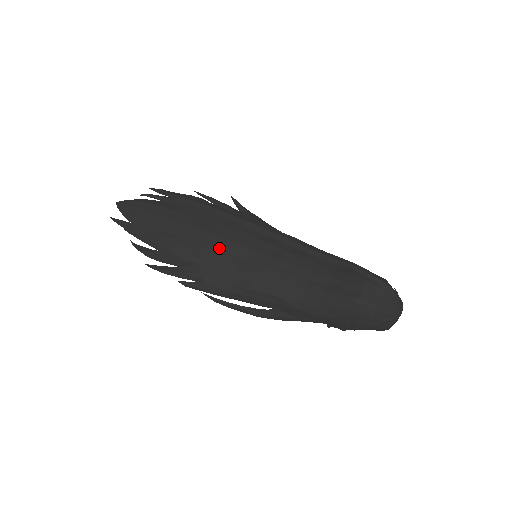
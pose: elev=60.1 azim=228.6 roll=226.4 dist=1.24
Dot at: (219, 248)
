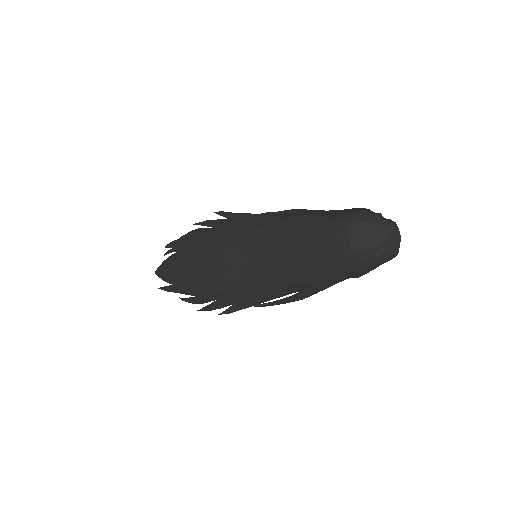
Dot at: (225, 271)
